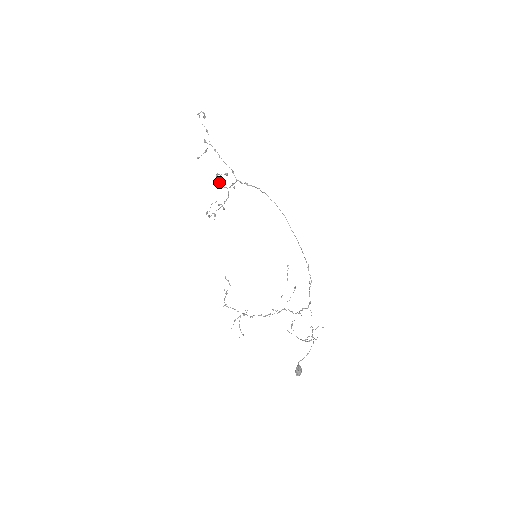
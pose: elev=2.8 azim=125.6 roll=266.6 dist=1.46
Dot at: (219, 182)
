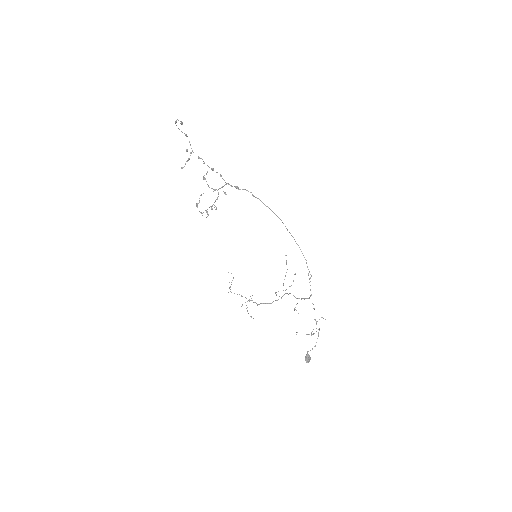
Dot at: (208, 186)
